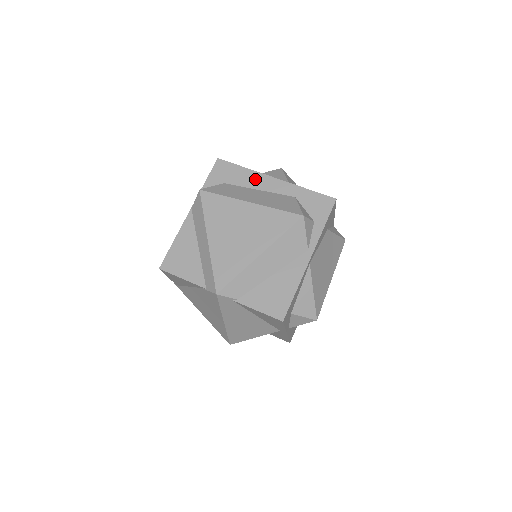
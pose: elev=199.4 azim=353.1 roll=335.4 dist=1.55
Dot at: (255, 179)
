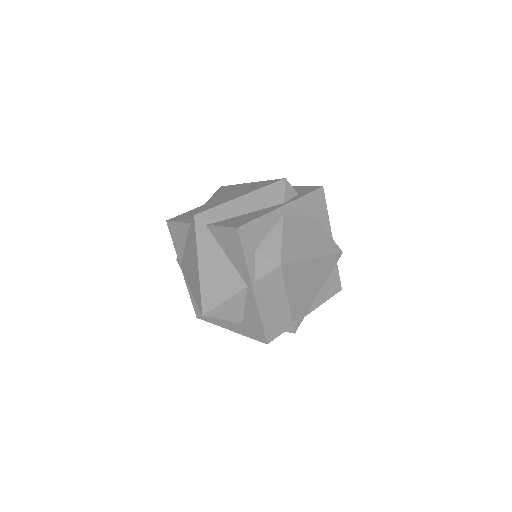
Dot at: occluded
